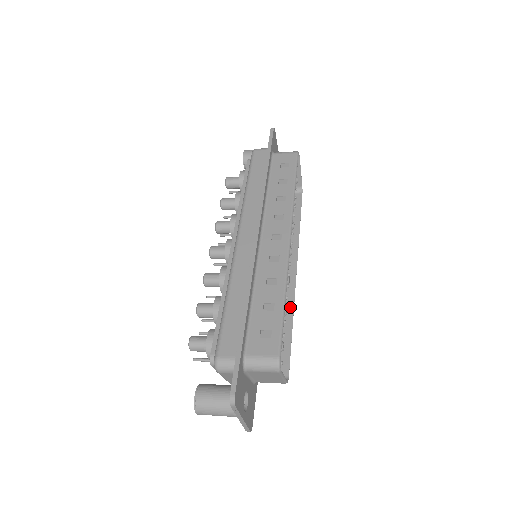
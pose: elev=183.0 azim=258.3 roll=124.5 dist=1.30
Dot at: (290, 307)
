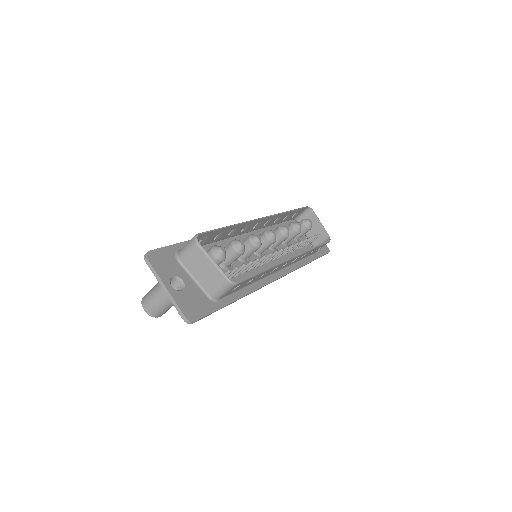
Dot at: occluded
